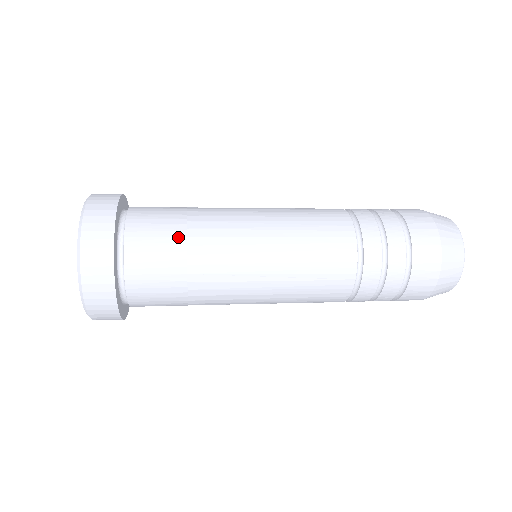
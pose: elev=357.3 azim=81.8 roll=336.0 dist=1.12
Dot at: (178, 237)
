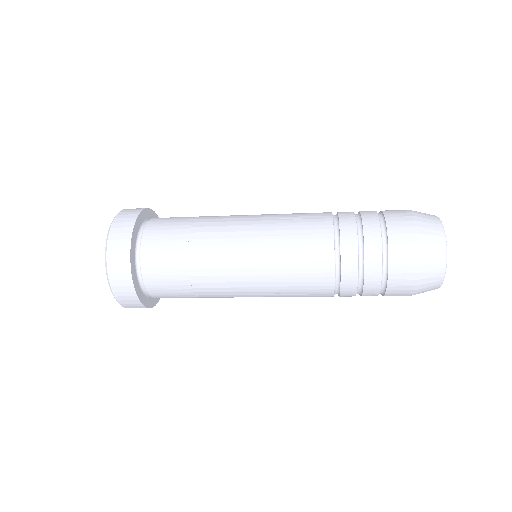
Dot at: (182, 270)
